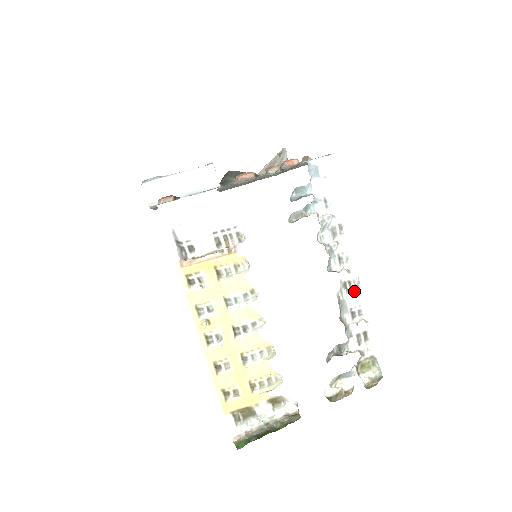
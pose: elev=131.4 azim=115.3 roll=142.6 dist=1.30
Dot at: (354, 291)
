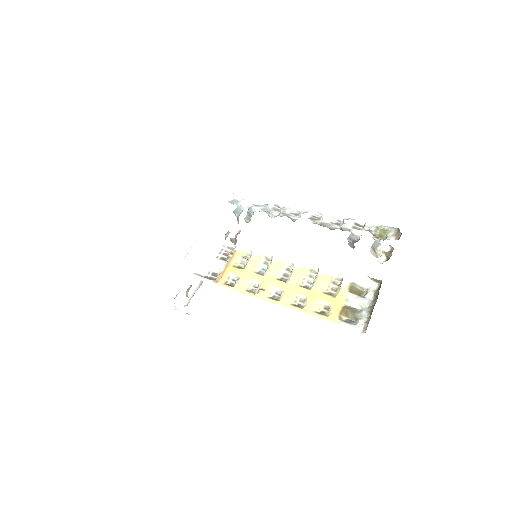
Dot at: (322, 217)
